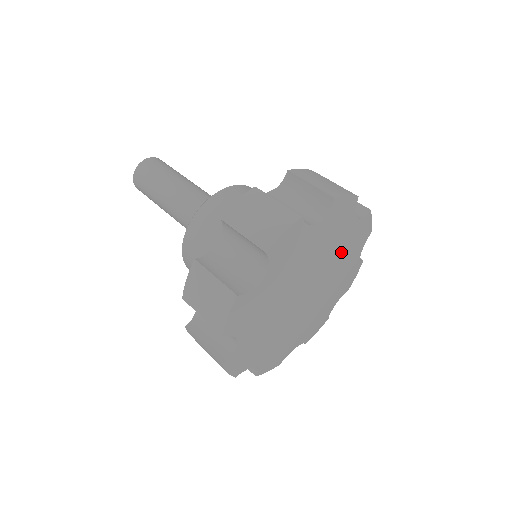
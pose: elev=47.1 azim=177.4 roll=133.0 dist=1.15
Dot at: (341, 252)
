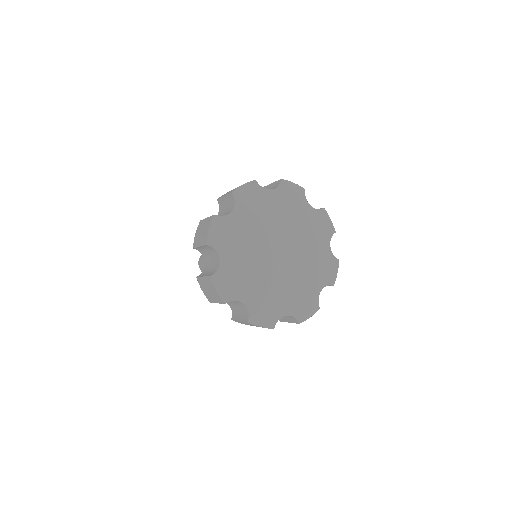
Dot at: (278, 214)
